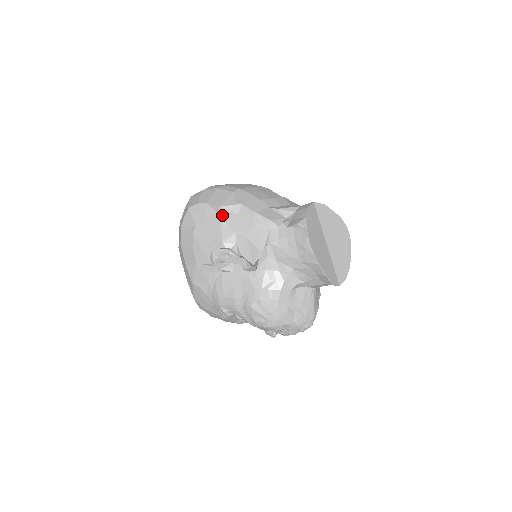
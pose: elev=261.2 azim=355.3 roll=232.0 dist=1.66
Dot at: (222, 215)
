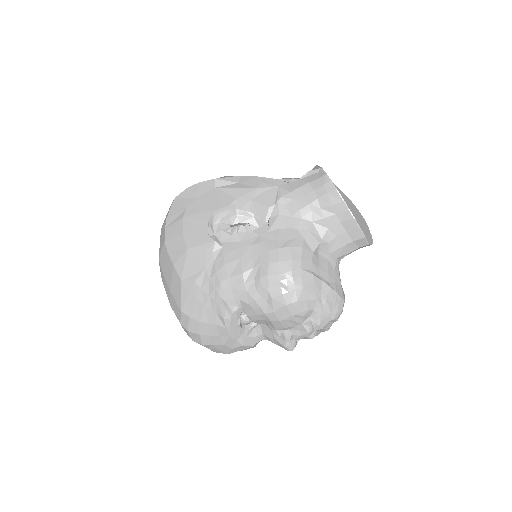
Dot at: (219, 187)
